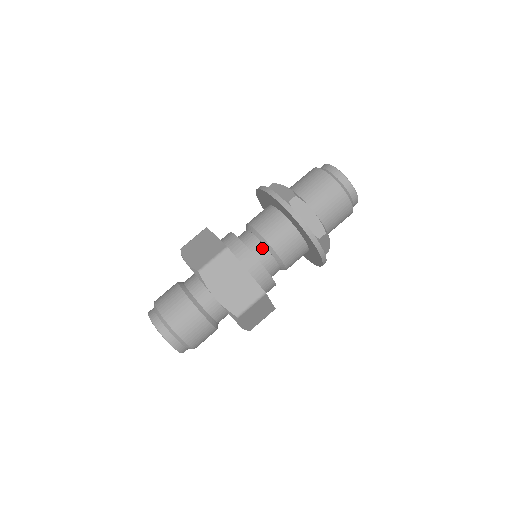
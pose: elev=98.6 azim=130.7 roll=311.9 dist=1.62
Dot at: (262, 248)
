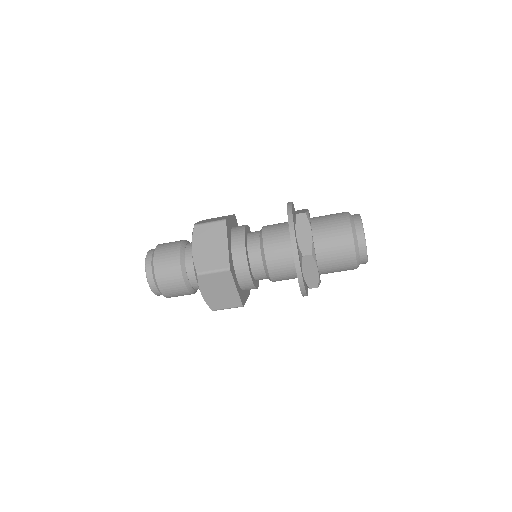
Dot at: occluded
